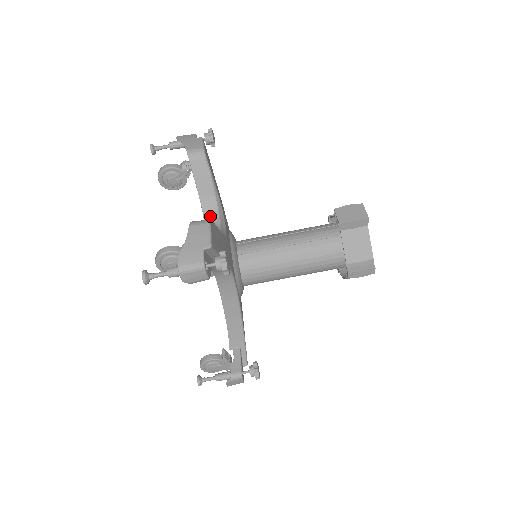
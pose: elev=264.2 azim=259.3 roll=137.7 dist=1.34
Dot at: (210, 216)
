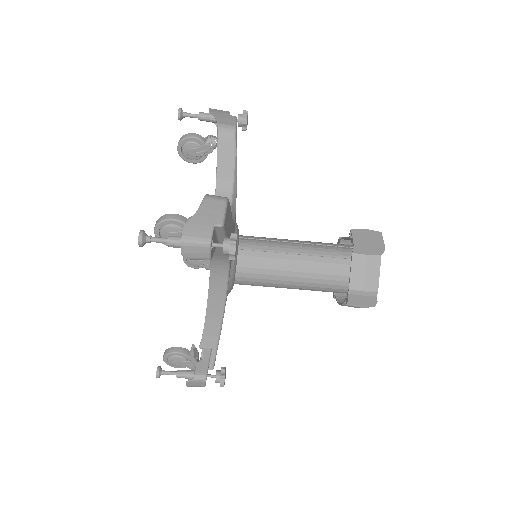
Dot at: occluded
